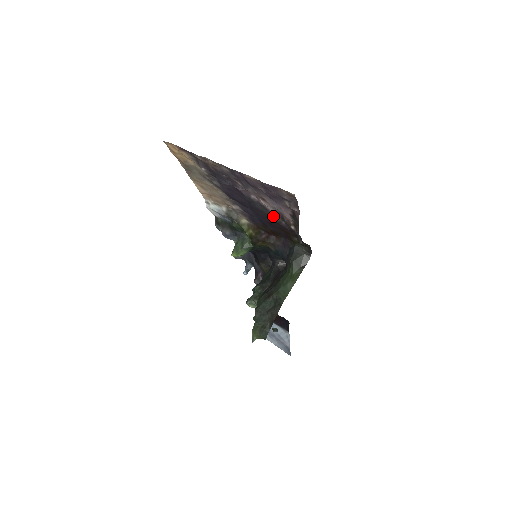
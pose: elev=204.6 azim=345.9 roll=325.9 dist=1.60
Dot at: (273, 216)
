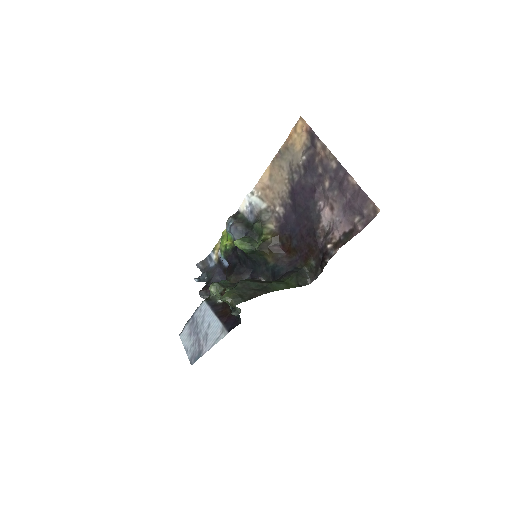
Dot at: (319, 229)
